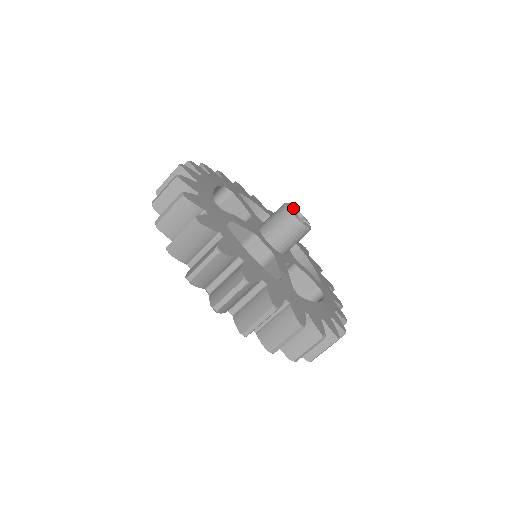
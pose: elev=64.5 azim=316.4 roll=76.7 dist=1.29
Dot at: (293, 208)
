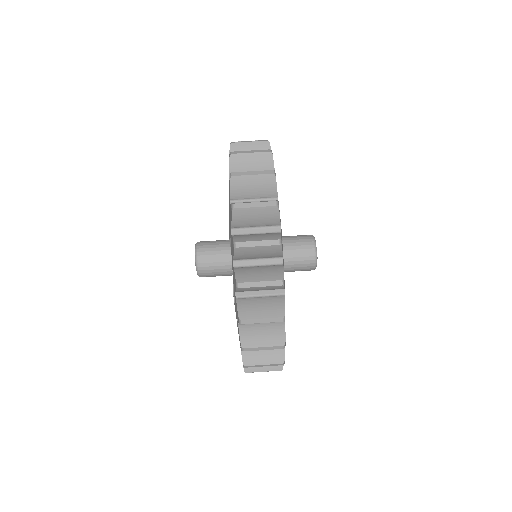
Dot at: occluded
